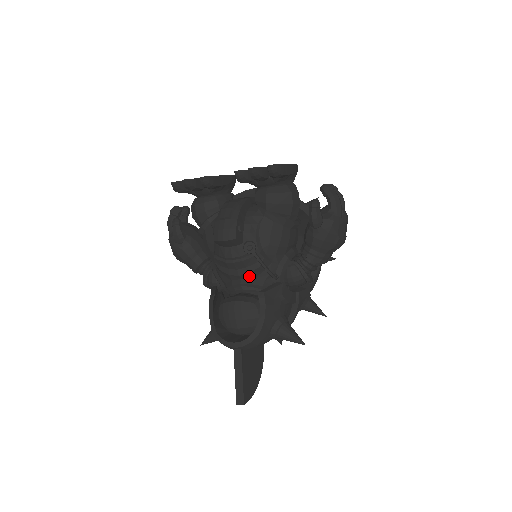
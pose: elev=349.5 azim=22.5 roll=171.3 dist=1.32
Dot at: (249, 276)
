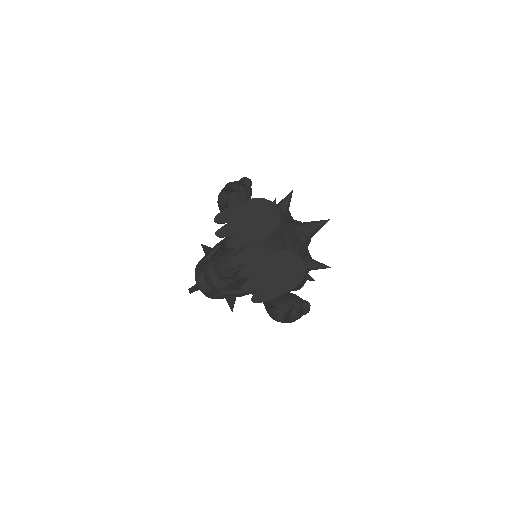
Dot at: occluded
